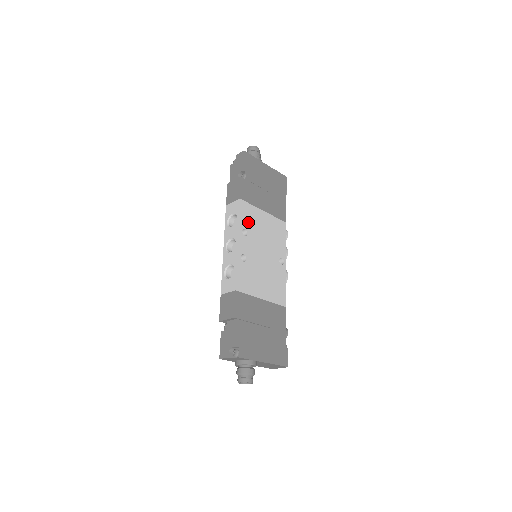
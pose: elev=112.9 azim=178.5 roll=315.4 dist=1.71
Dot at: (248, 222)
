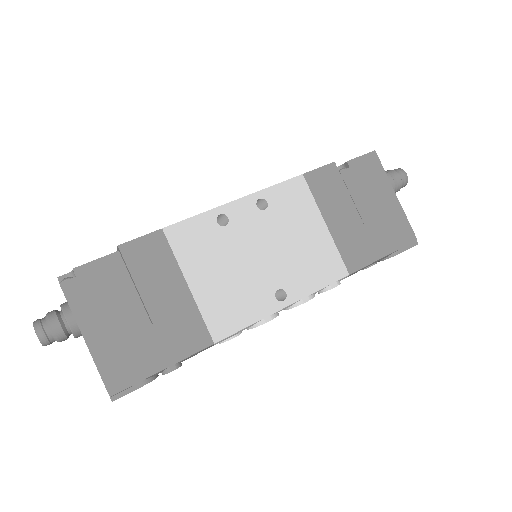
Dot at: (283, 203)
